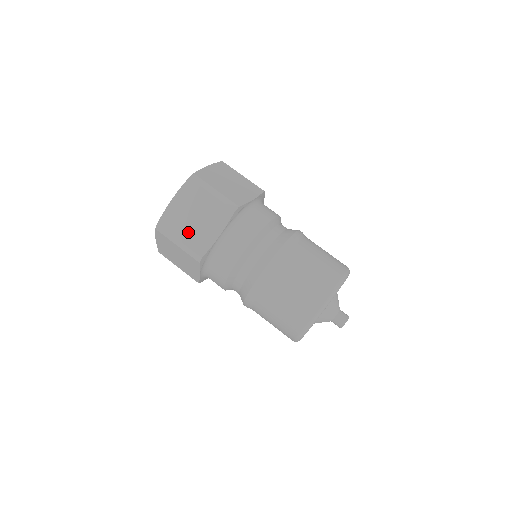
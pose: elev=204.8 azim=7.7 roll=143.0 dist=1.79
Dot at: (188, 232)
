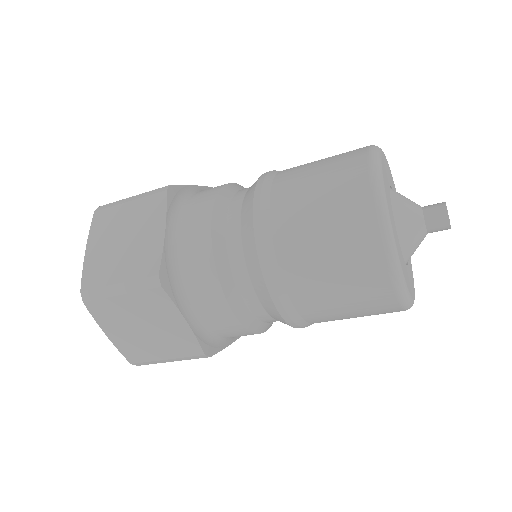
Dot at: (123, 264)
